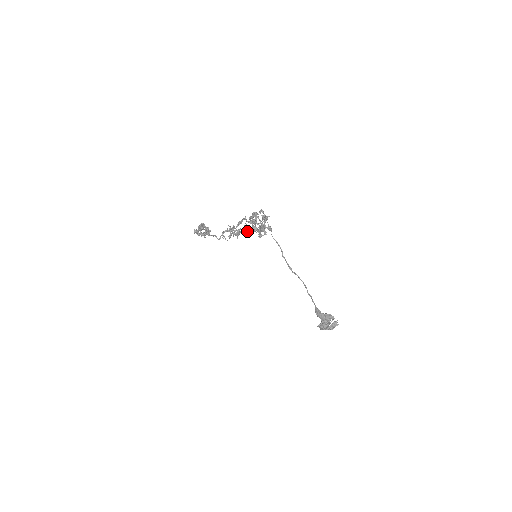
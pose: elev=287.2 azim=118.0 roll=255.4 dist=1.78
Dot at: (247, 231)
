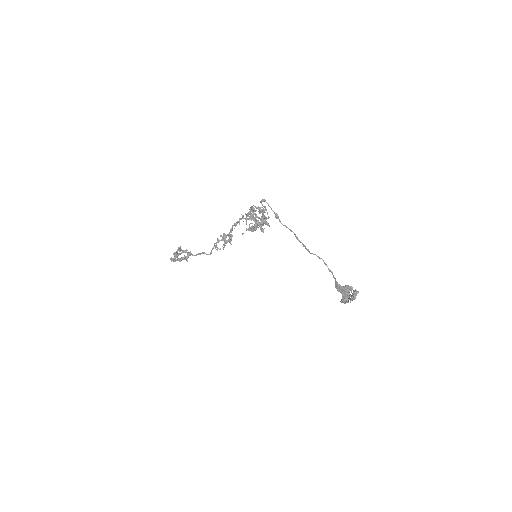
Dot at: (251, 229)
